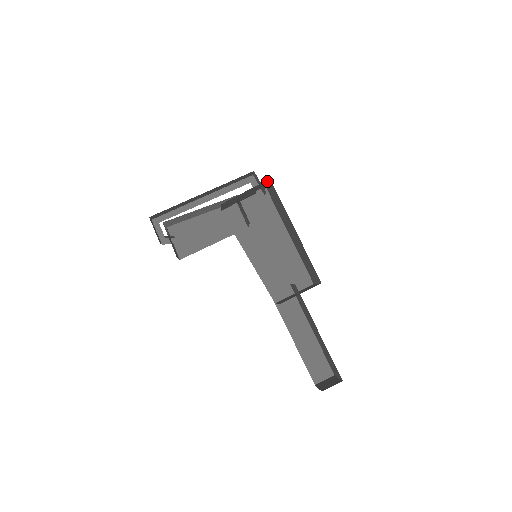
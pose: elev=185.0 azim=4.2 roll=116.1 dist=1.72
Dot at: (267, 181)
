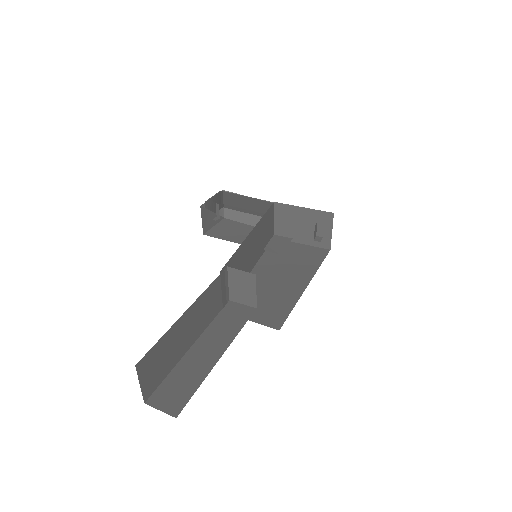
Dot at: (331, 220)
